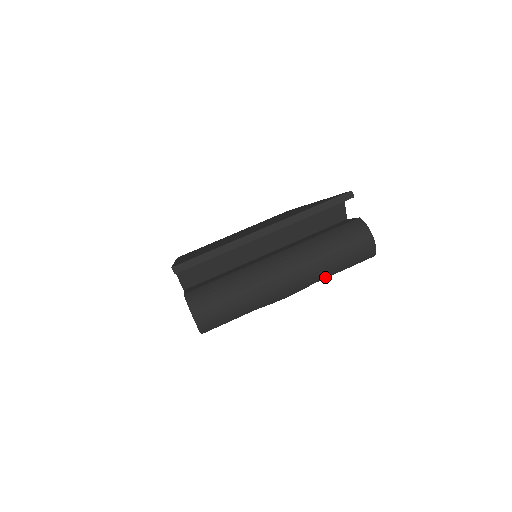
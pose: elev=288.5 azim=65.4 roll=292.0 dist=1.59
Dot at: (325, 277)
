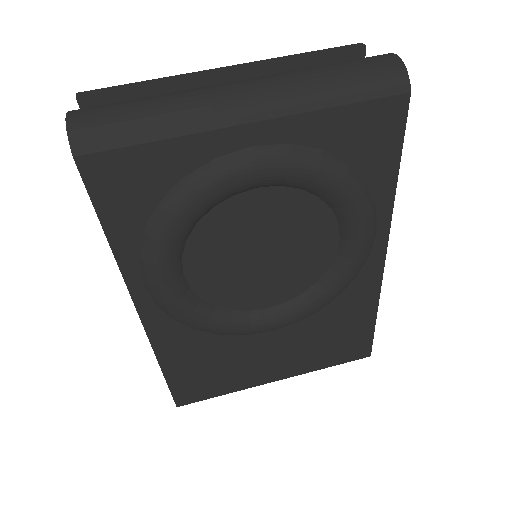
Dot at: (315, 105)
